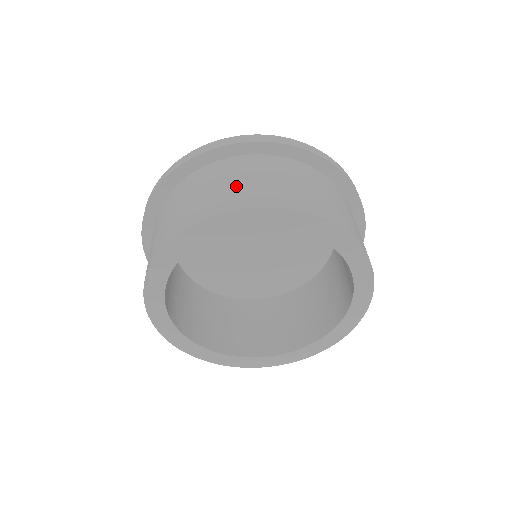
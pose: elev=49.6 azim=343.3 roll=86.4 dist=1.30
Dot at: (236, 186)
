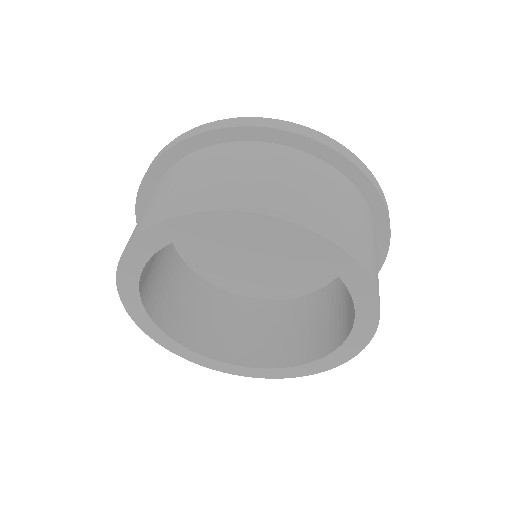
Dot at: (288, 188)
